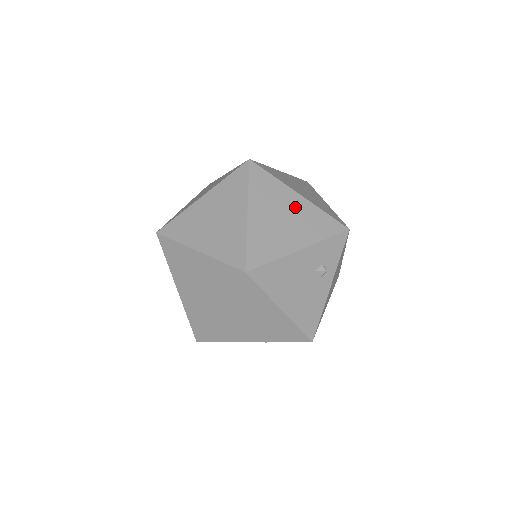
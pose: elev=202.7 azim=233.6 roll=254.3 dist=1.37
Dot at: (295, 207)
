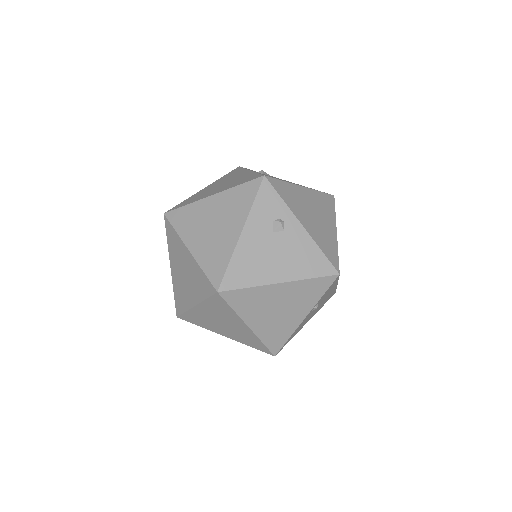
Dot at: (215, 208)
